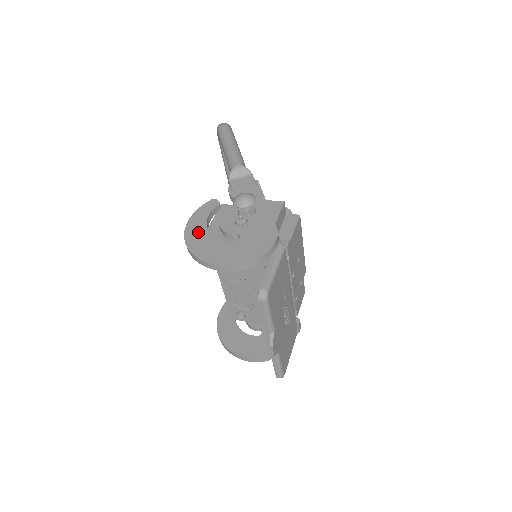
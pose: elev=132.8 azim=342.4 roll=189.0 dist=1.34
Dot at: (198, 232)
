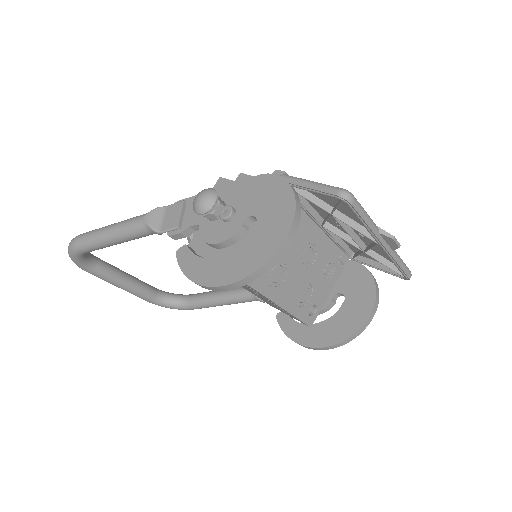
Dot at: (219, 268)
